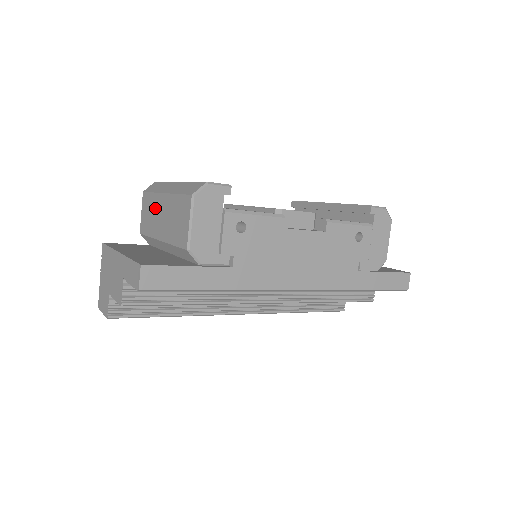
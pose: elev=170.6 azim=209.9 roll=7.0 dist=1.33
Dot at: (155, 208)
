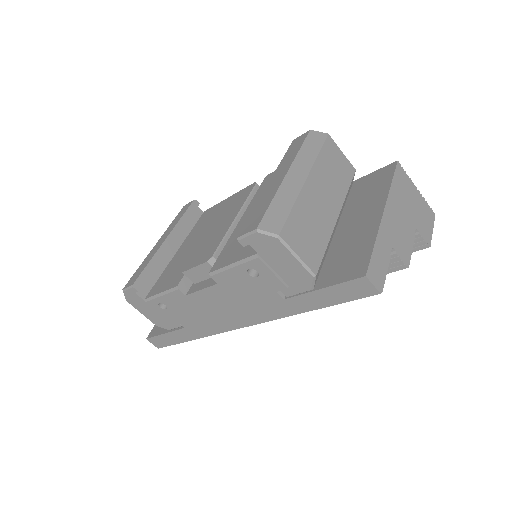
Dot at: occluded
